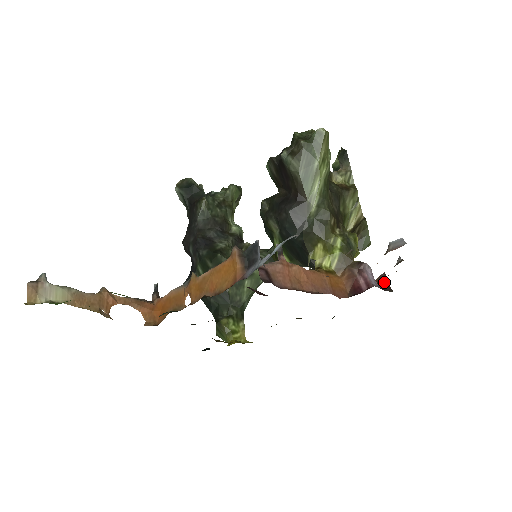
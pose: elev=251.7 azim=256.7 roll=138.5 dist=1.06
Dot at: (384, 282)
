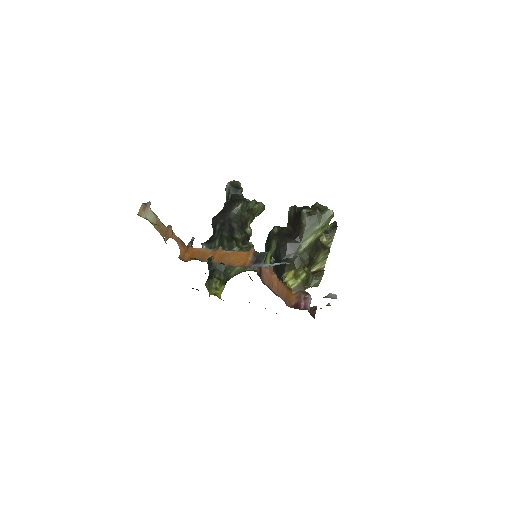
Dot at: (313, 311)
